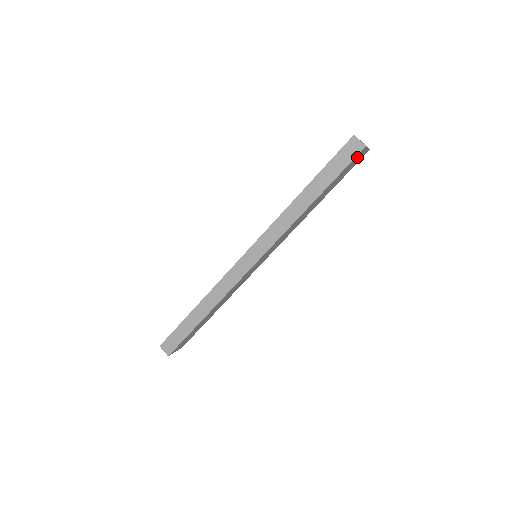
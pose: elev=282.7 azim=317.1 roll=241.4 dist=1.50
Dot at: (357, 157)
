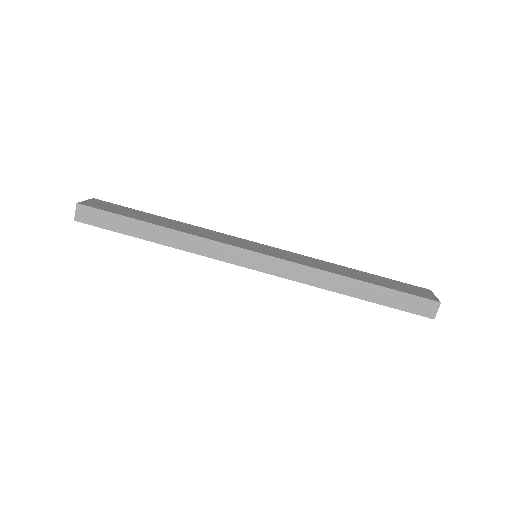
Dot at: occluded
